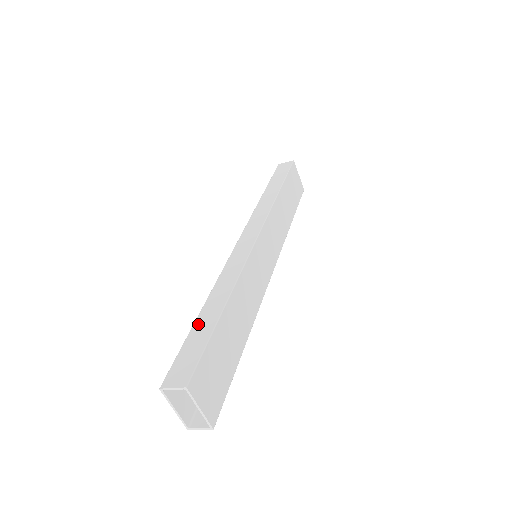
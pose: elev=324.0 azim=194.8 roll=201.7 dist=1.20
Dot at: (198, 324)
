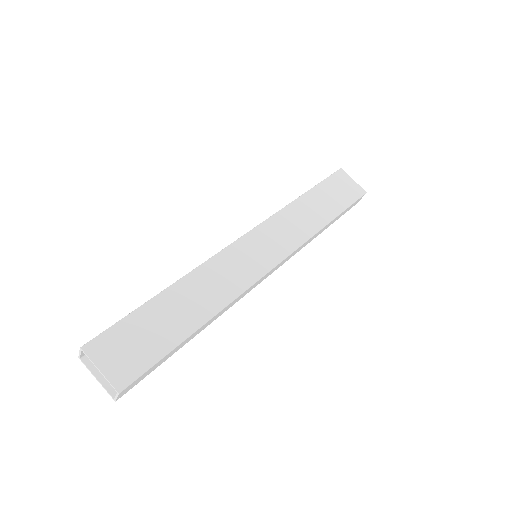
Dot at: occluded
